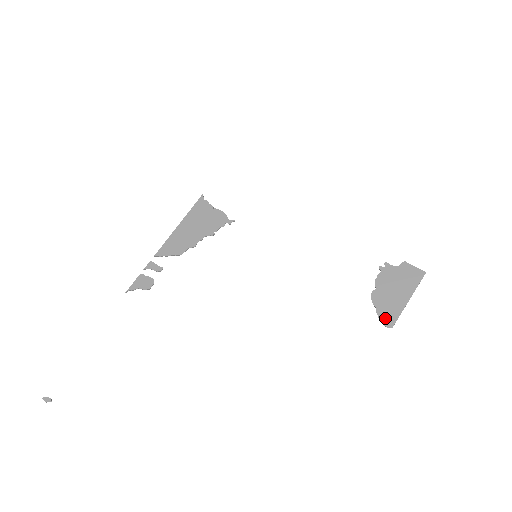
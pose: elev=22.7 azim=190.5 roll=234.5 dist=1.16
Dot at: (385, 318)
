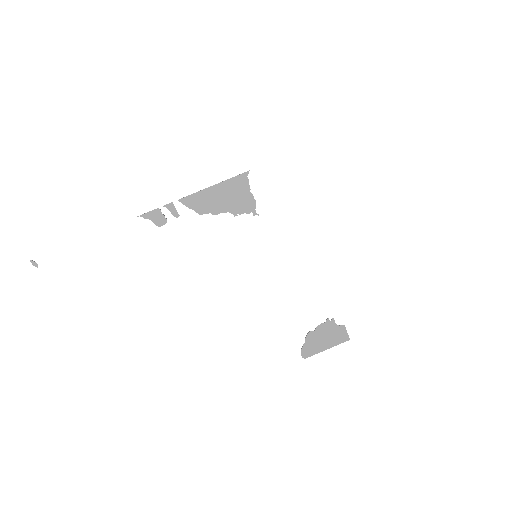
Dot at: (305, 351)
